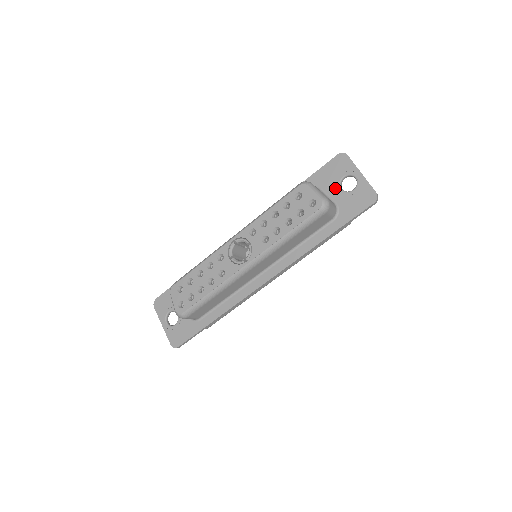
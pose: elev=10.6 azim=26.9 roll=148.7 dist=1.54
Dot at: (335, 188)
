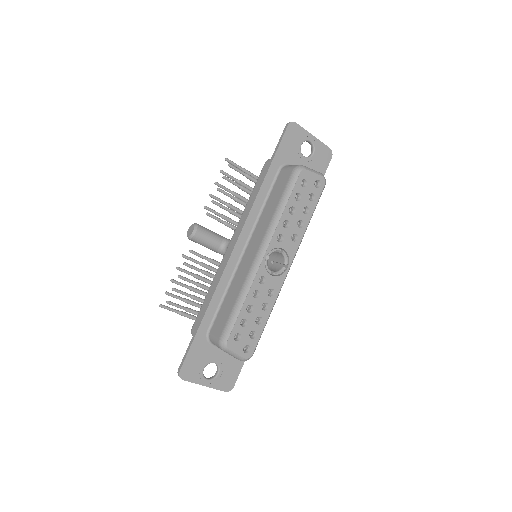
Dot at: (300, 158)
